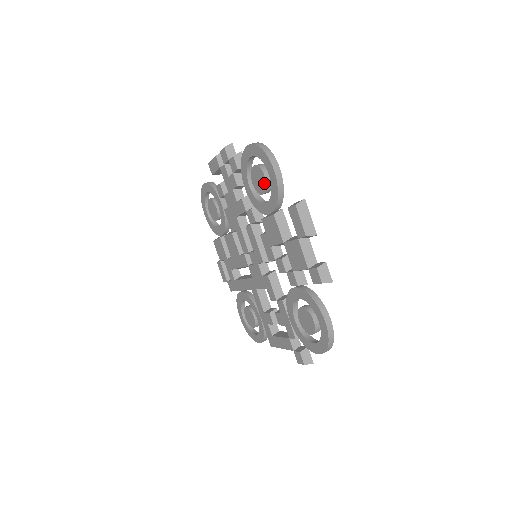
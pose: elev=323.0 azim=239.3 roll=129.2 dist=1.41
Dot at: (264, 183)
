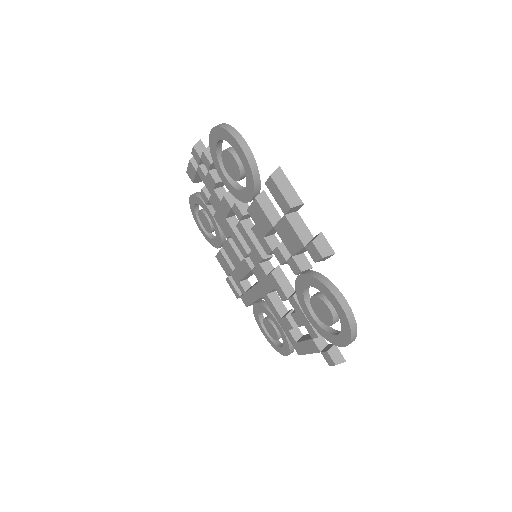
Dot at: (236, 166)
